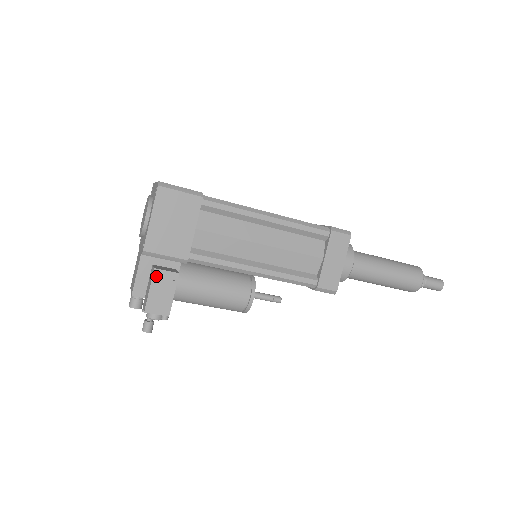
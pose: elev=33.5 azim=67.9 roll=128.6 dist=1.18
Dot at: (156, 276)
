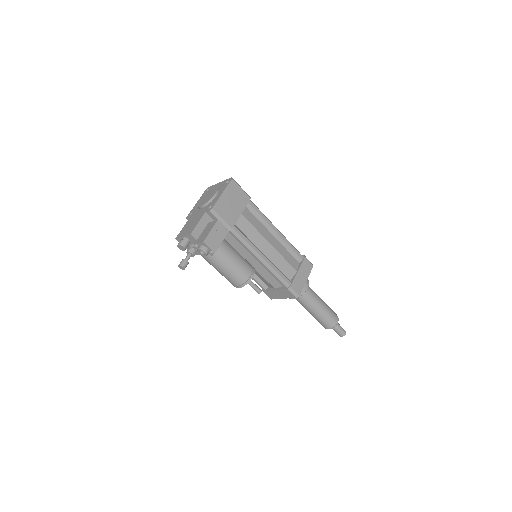
Dot at: (217, 225)
